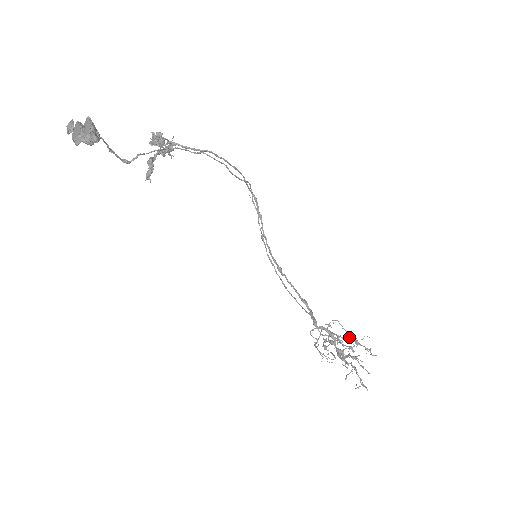
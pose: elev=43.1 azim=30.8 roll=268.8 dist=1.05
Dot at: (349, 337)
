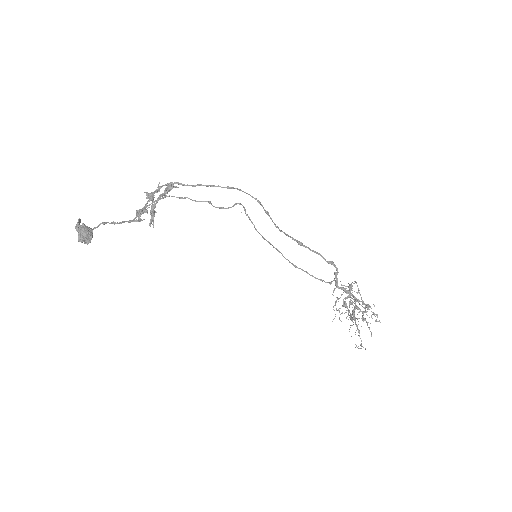
Dot at: (361, 301)
